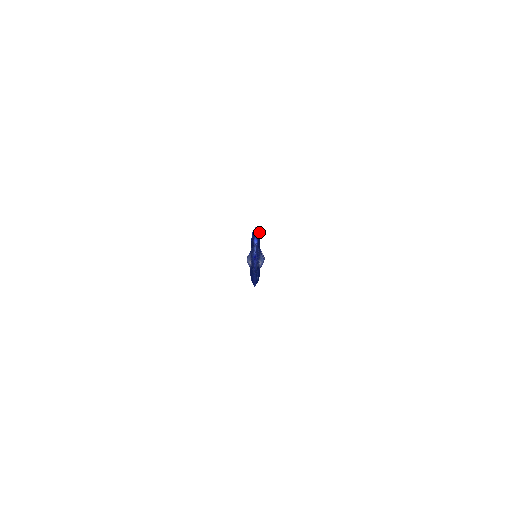
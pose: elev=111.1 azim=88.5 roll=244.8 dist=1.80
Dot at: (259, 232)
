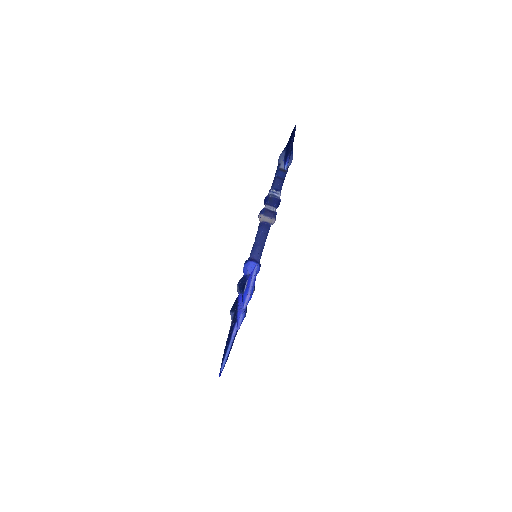
Dot at: occluded
